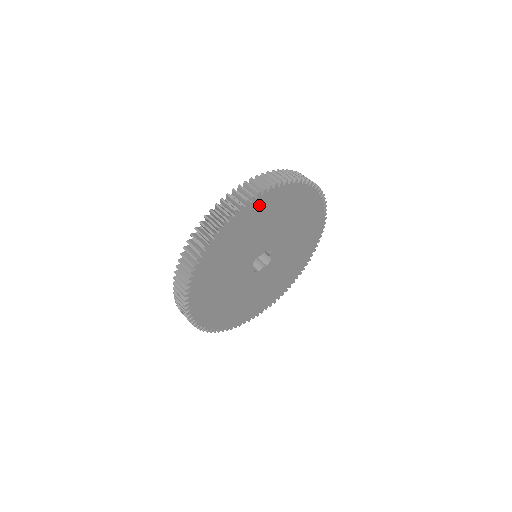
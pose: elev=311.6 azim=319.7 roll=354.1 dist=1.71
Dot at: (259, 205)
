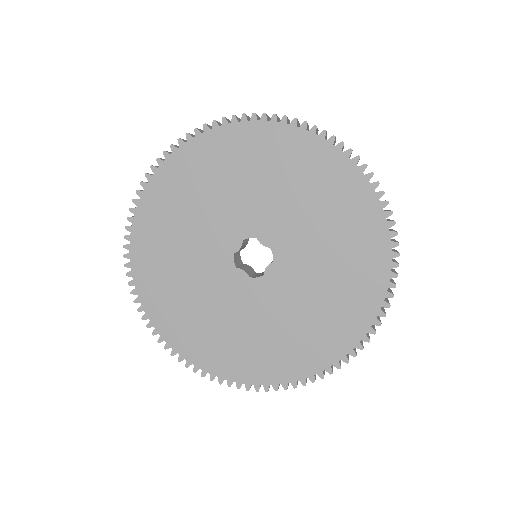
Dot at: (327, 161)
